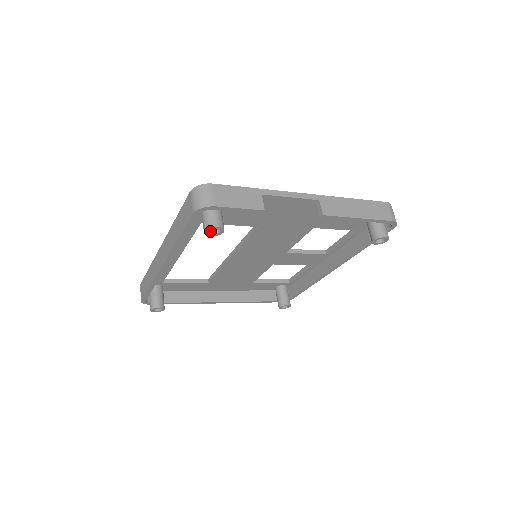
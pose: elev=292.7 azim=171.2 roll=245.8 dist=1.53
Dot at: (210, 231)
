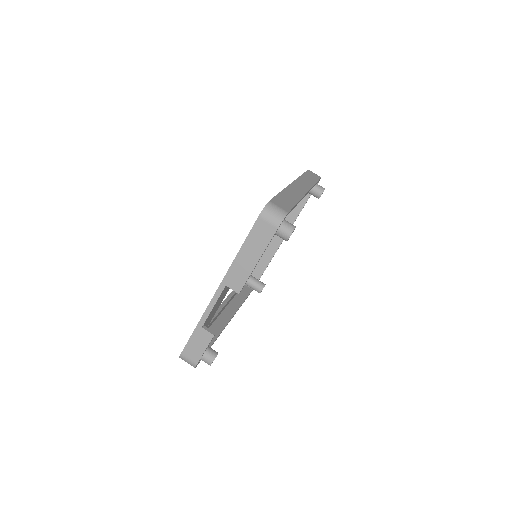
Dot at: occluded
